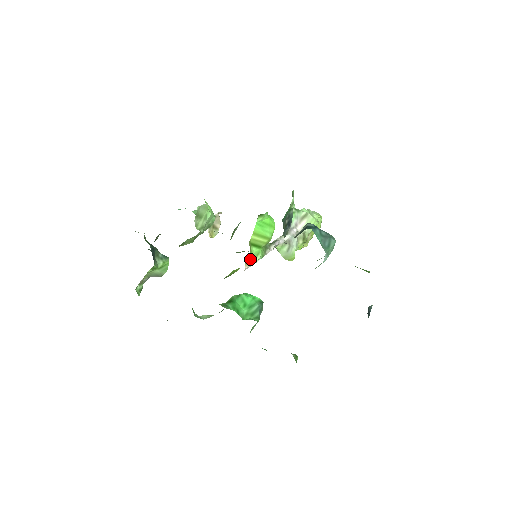
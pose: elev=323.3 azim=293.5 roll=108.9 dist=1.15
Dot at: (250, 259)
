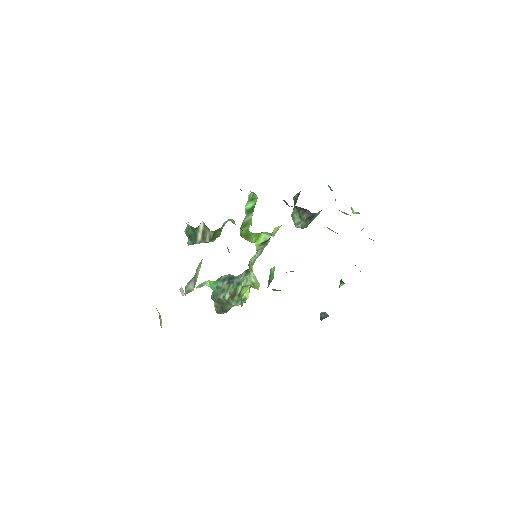
Dot at: occluded
